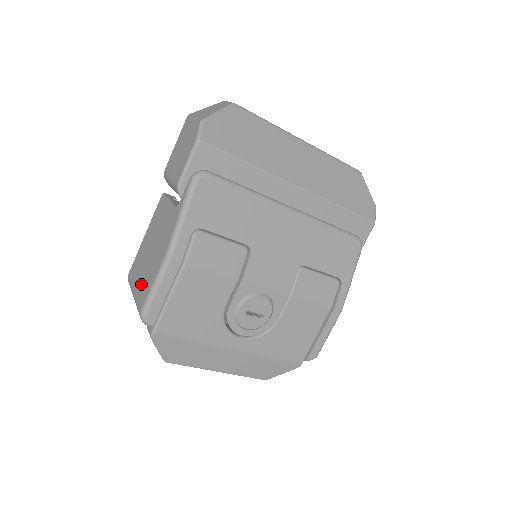
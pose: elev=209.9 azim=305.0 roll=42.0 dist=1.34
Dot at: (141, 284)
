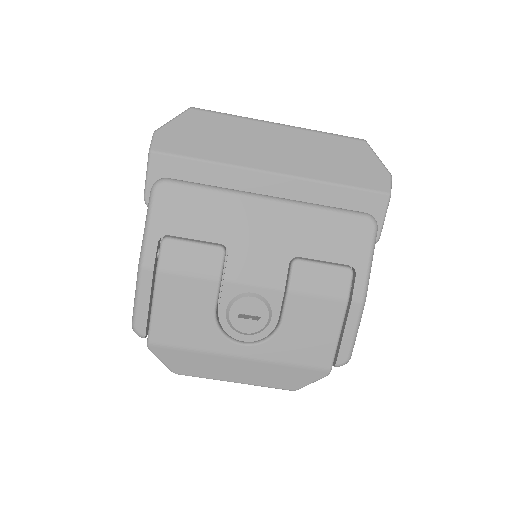
Dot at: occluded
